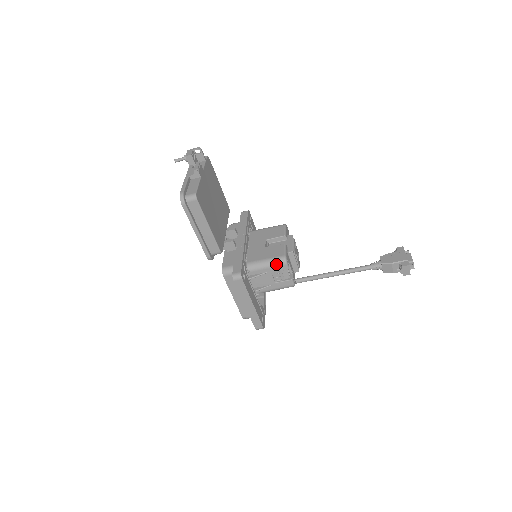
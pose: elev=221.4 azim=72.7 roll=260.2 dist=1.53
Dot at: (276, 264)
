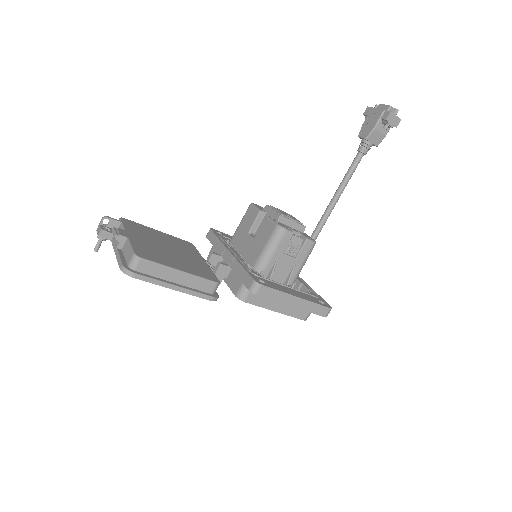
Dot at: (277, 241)
